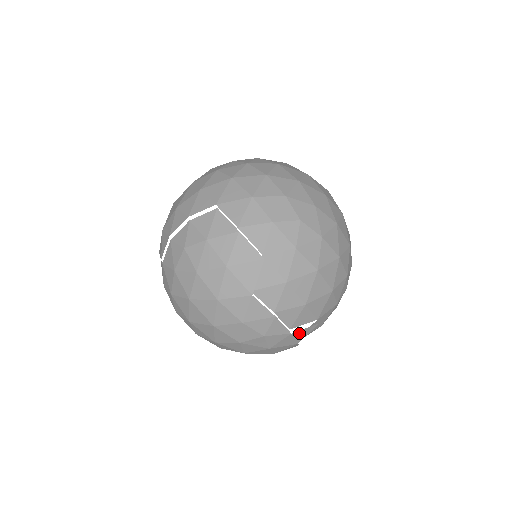
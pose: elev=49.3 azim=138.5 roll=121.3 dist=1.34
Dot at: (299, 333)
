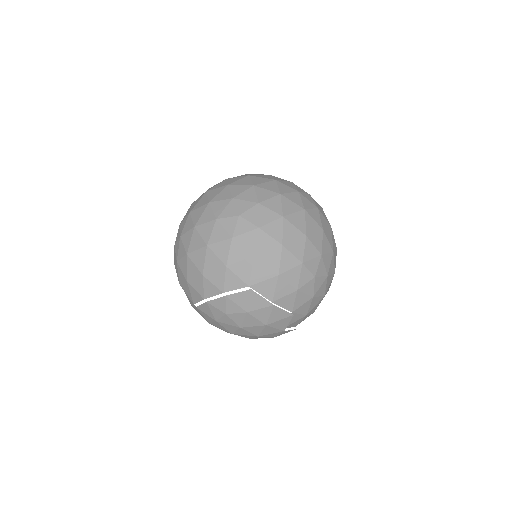
Dot at: occluded
